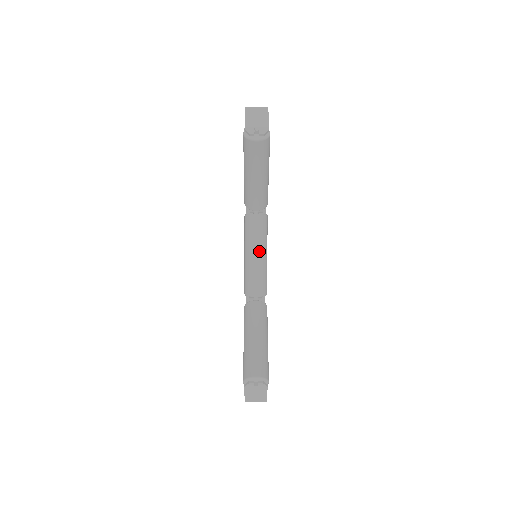
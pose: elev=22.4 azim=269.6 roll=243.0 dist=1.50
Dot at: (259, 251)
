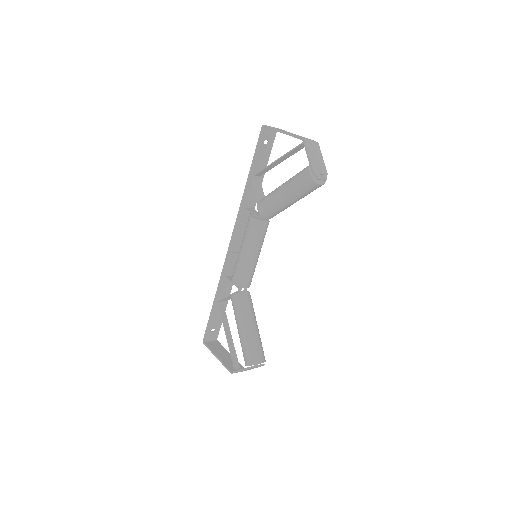
Dot at: (259, 252)
